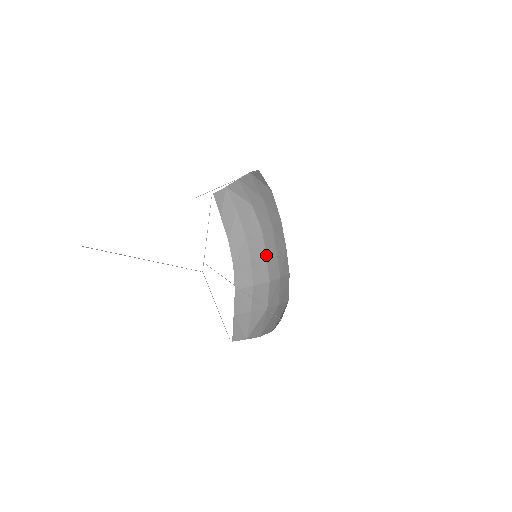
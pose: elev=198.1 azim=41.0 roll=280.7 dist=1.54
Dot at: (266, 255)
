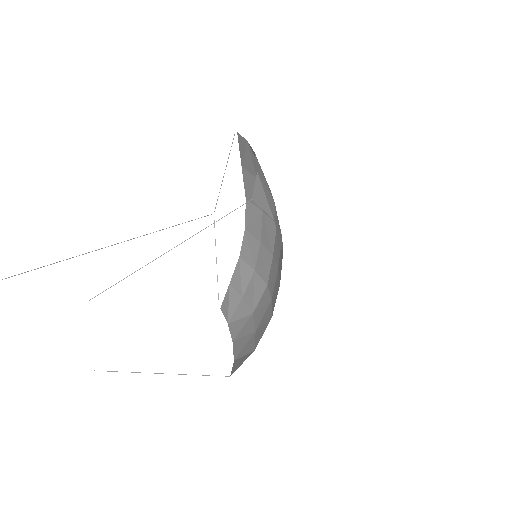
Dot at: (273, 255)
